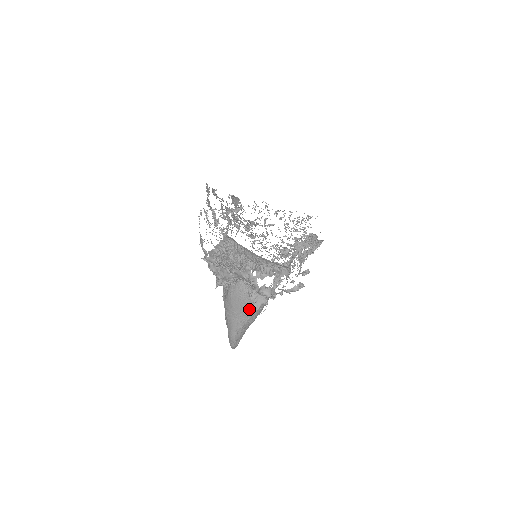
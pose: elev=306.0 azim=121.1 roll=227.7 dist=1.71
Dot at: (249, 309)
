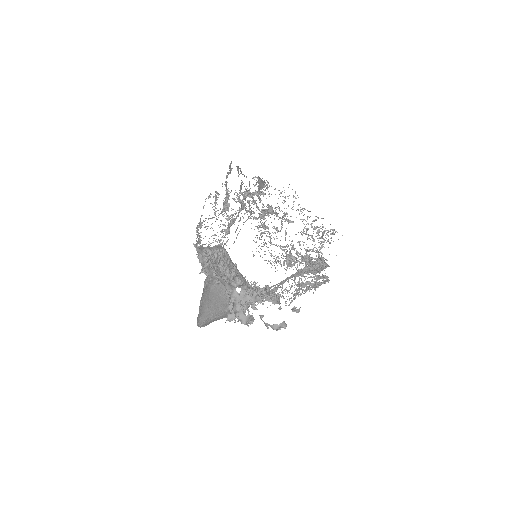
Dot at: (225, 309)
